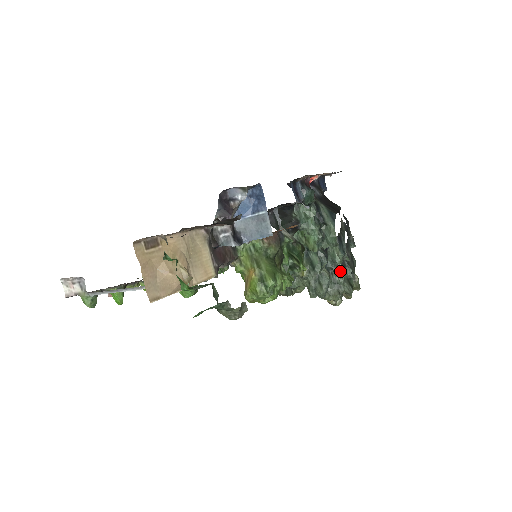
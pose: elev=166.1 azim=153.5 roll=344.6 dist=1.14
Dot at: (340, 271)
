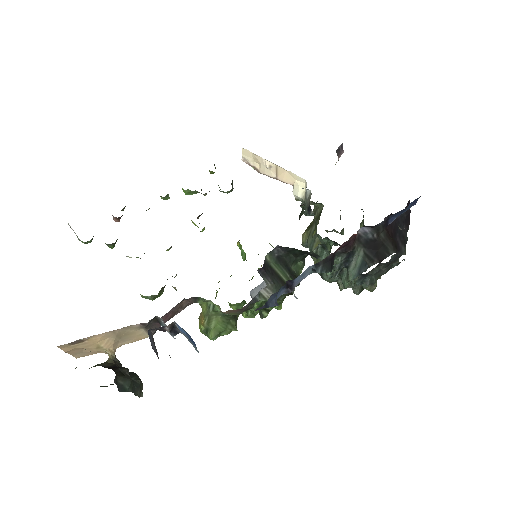
Dot at: occluded
